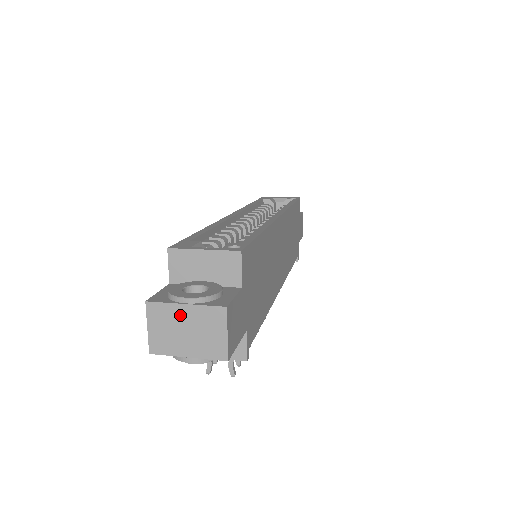
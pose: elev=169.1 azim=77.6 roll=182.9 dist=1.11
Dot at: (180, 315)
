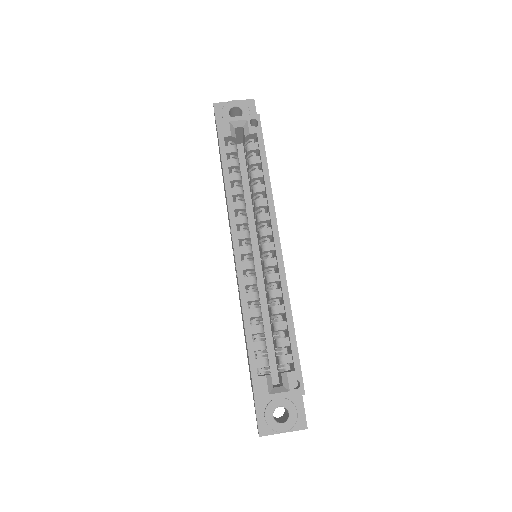
Dot at: occluded
